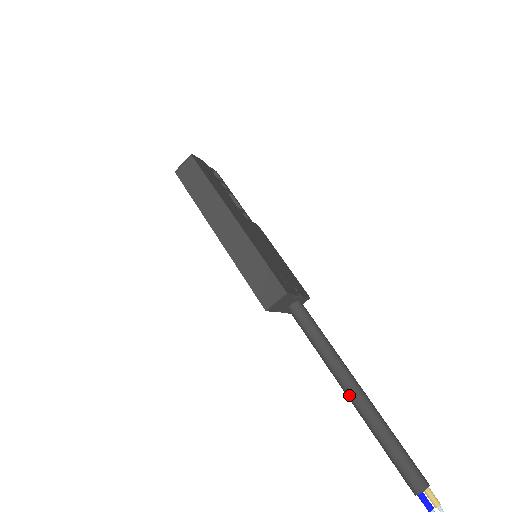
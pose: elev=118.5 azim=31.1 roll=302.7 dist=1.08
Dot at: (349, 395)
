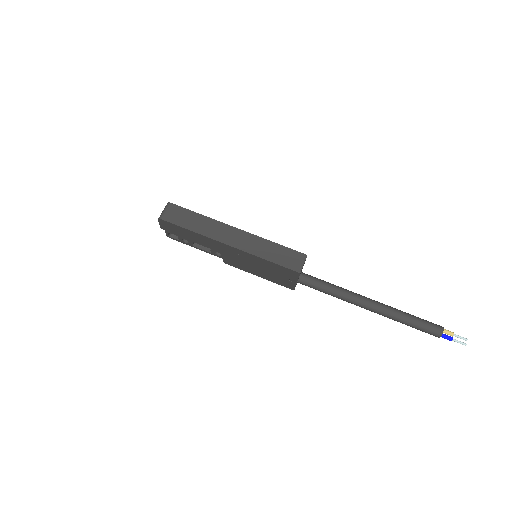
Dot at: (372, 306)
